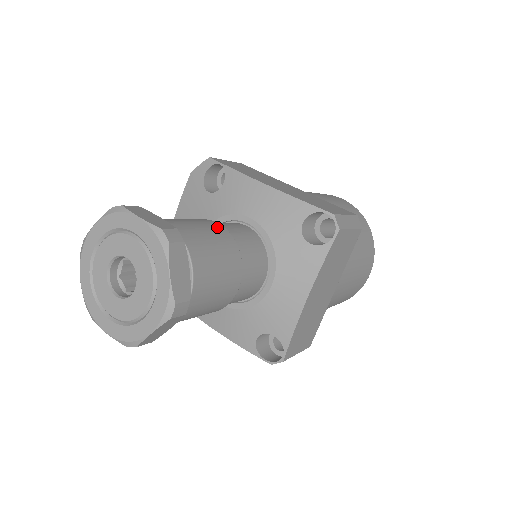
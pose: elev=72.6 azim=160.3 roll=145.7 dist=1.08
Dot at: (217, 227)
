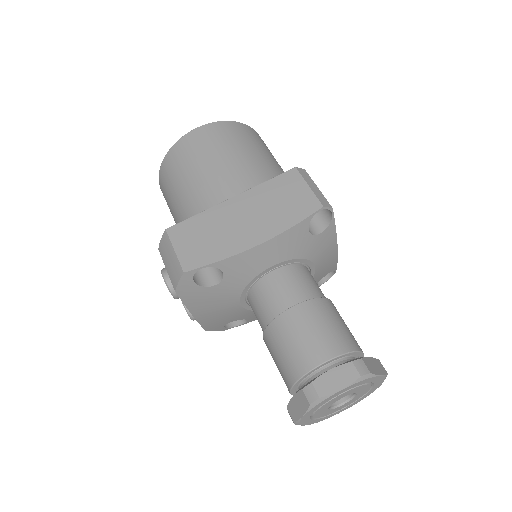
Dot at: (305, 311)
